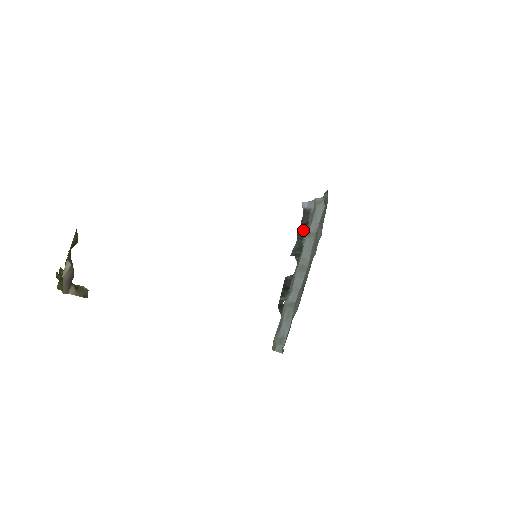
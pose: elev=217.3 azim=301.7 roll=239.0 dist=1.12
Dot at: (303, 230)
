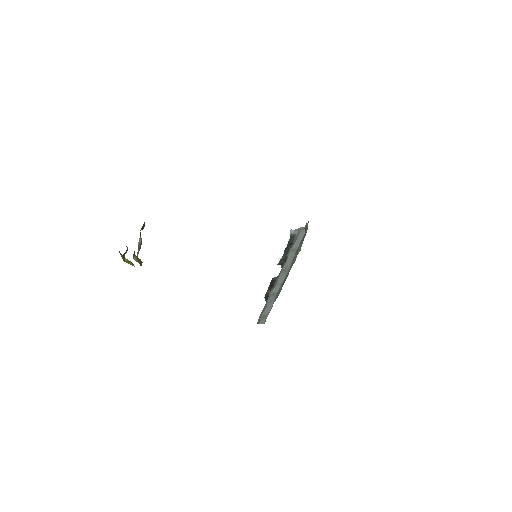
Dot at: (289, 248)
